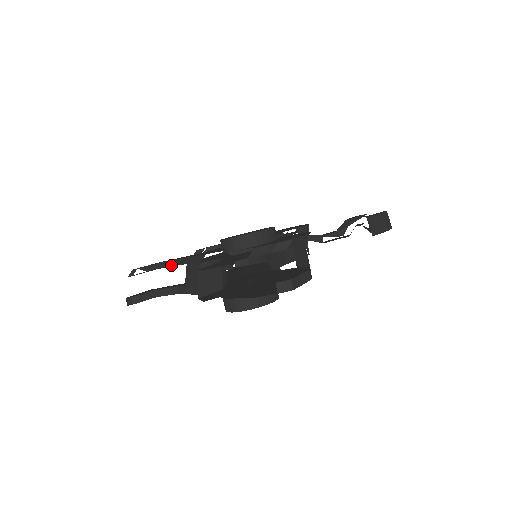
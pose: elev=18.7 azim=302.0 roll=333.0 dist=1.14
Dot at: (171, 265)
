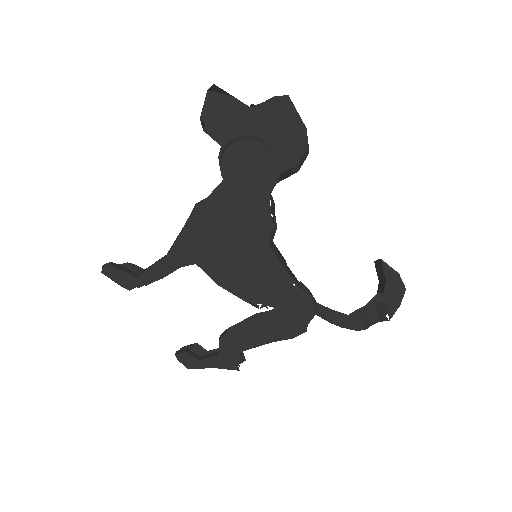
Dot at: (162, 276)
